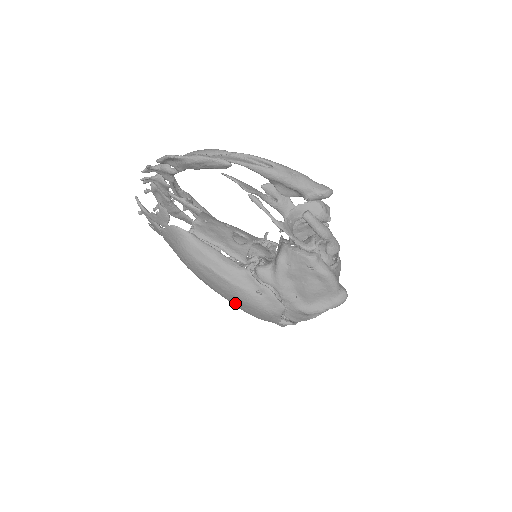
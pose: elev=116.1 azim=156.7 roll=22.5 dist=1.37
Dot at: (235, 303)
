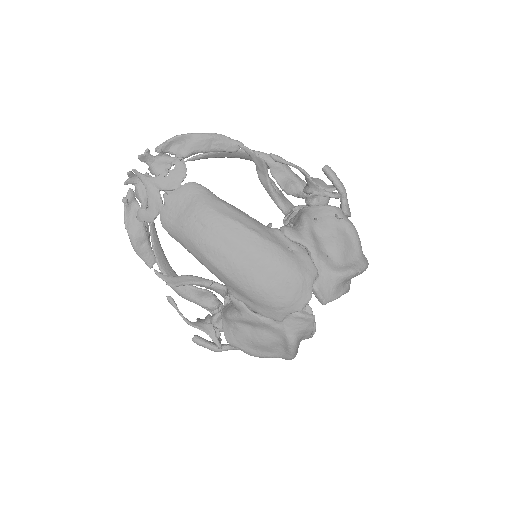
Dot at: (258, 277)
